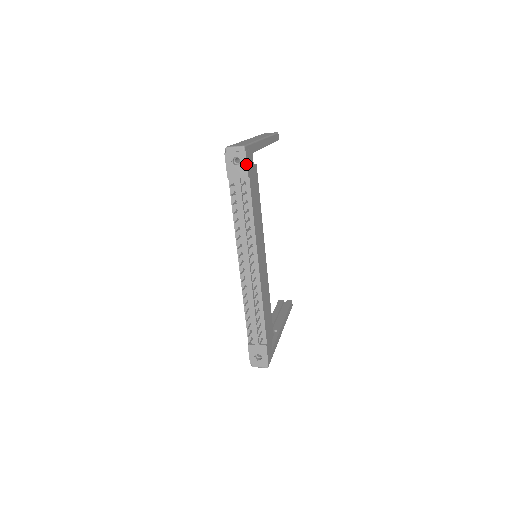
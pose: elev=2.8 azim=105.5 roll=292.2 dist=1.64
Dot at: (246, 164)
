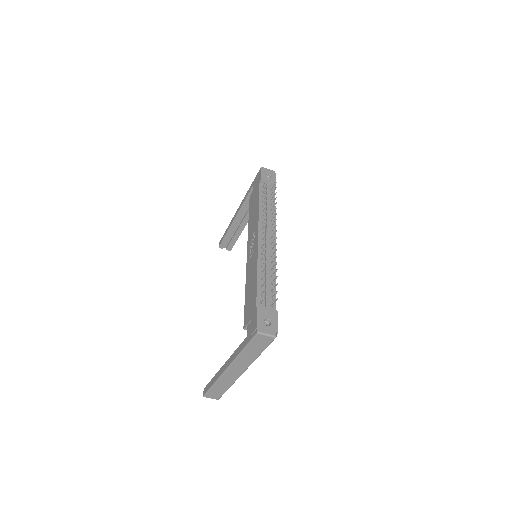
Dot at: (275, 179)
